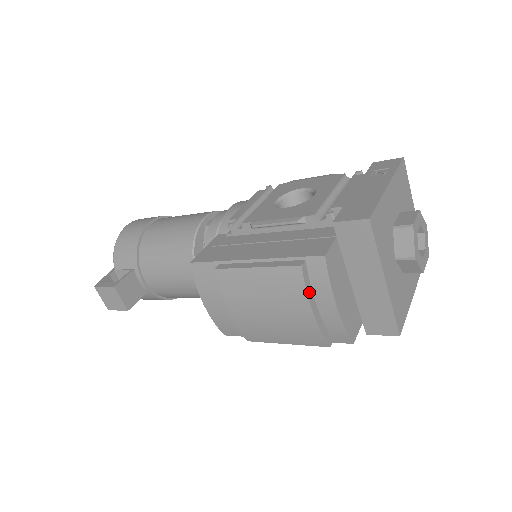
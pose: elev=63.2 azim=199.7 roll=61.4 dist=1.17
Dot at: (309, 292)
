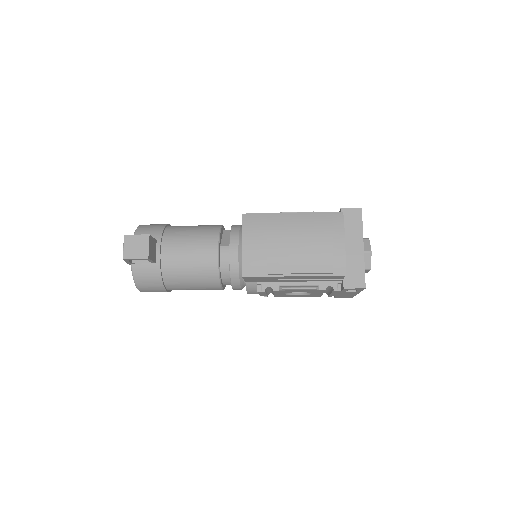
Dot at: (332, 228)
